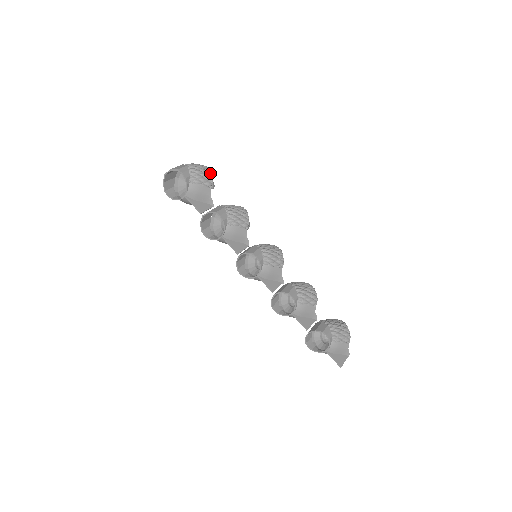
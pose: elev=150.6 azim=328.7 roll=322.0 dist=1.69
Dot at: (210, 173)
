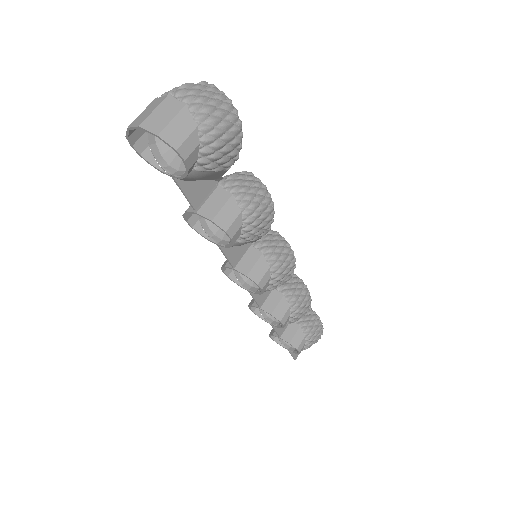
Dot at: (239, 142)
